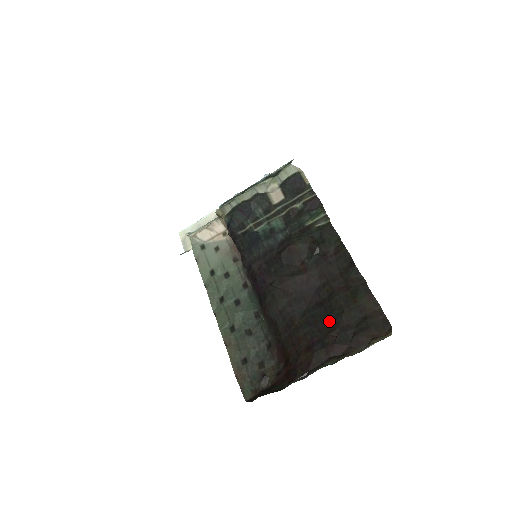
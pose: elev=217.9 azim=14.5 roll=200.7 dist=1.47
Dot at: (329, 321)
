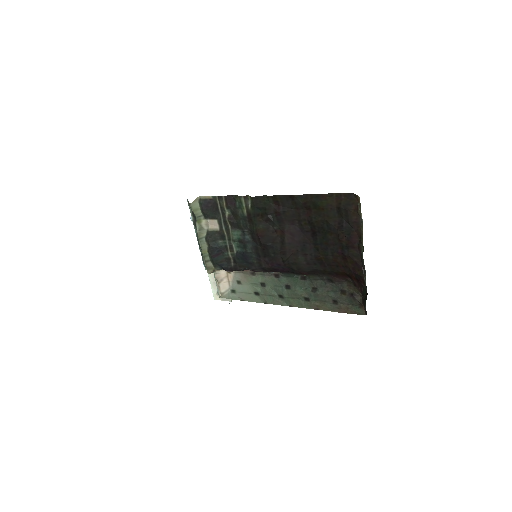
Dot at: (330, 235)
